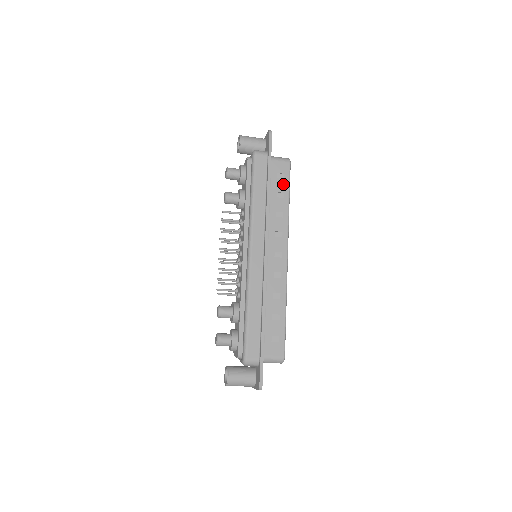
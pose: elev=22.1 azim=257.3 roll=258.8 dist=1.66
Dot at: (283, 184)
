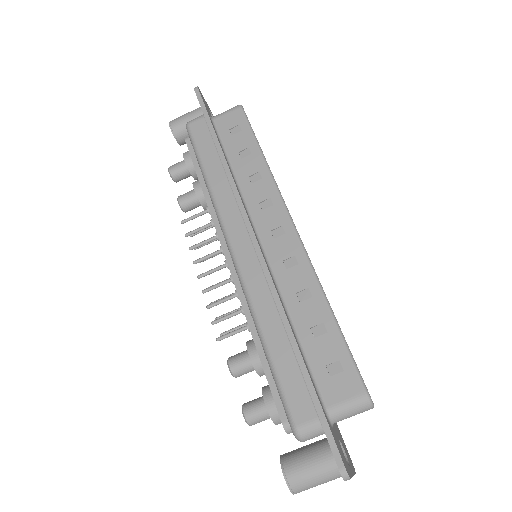
Dot at: (243, 137)
